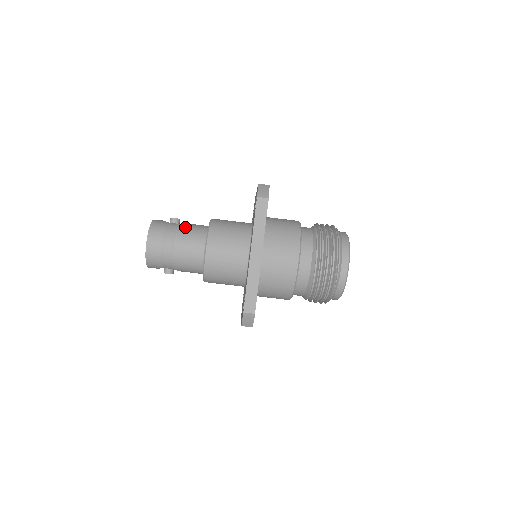
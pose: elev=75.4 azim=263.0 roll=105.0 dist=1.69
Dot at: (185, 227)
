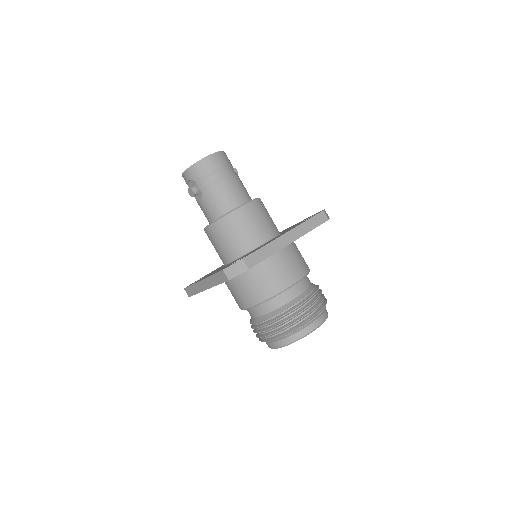
Dot at: (241, 181)
